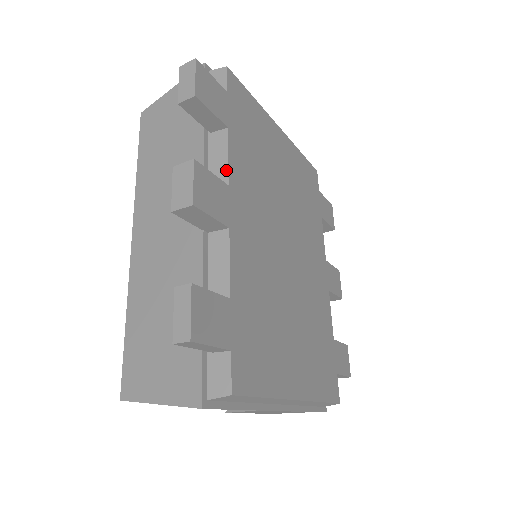
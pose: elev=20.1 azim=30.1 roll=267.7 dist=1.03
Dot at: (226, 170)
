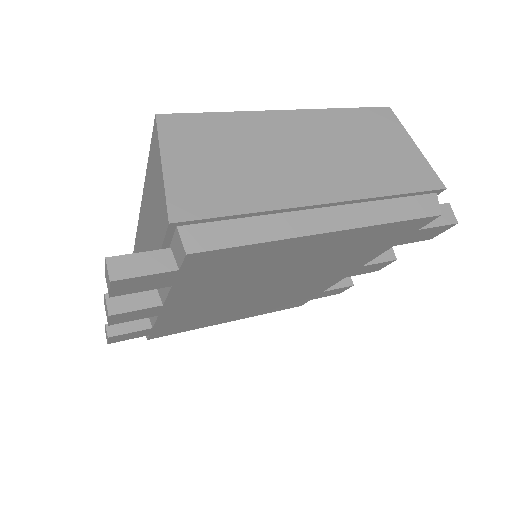
Dot at: (164, 299)
